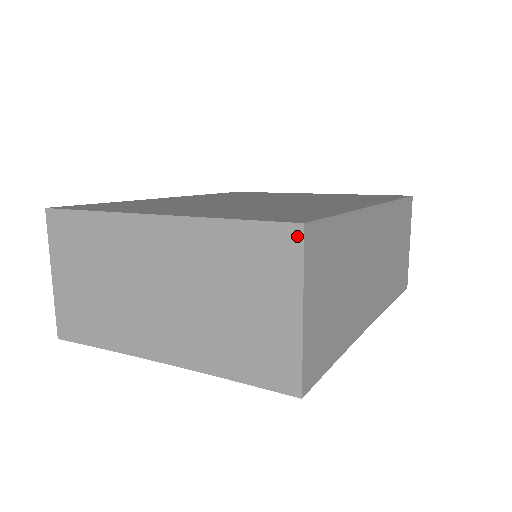
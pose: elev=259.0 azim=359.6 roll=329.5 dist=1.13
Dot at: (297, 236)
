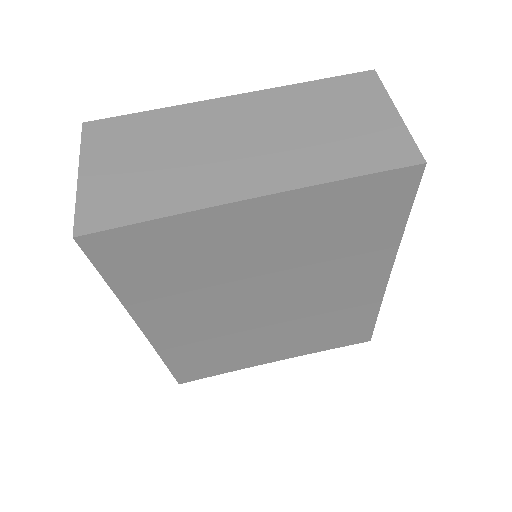
Dot at: (372, 76)
